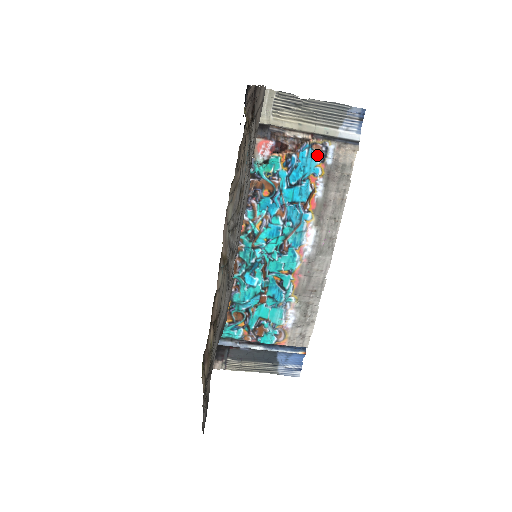
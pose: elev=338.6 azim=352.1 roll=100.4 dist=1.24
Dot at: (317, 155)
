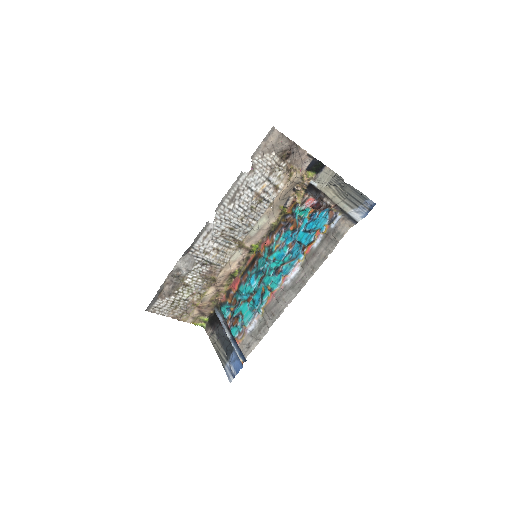
Dot at: (329, 218)
